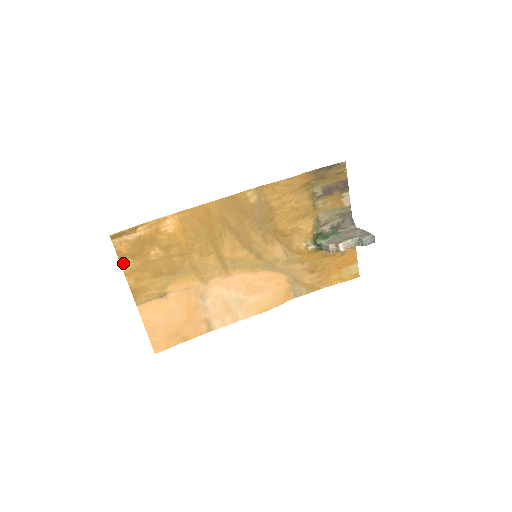
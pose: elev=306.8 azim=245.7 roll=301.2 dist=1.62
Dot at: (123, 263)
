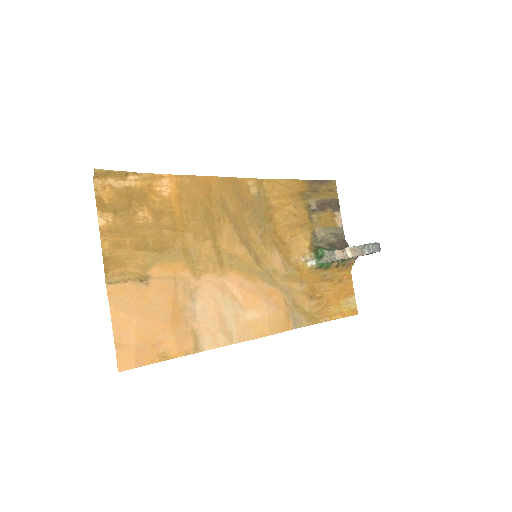
Dot at: (101, 215)
